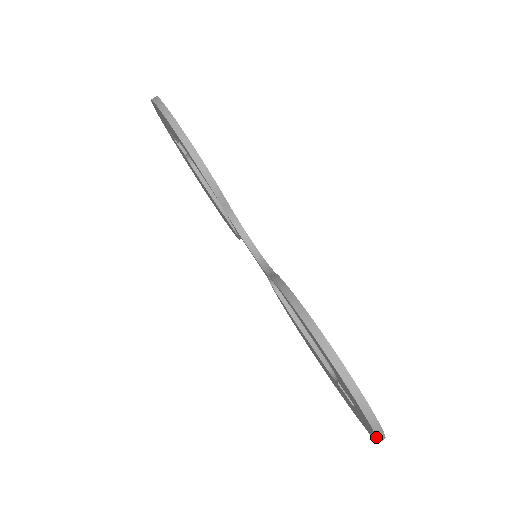
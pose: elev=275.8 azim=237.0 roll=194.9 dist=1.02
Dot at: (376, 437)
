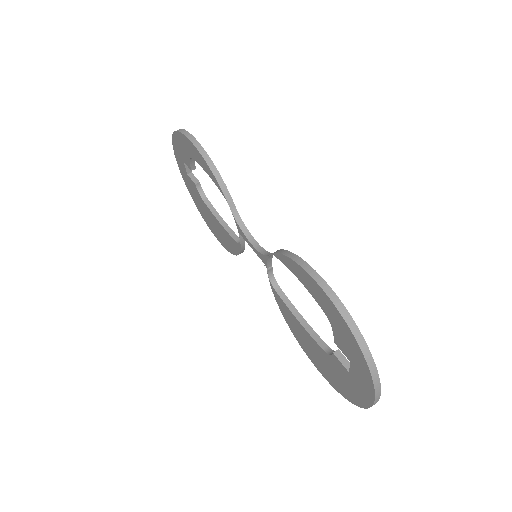
Dot at: (372, 382)
